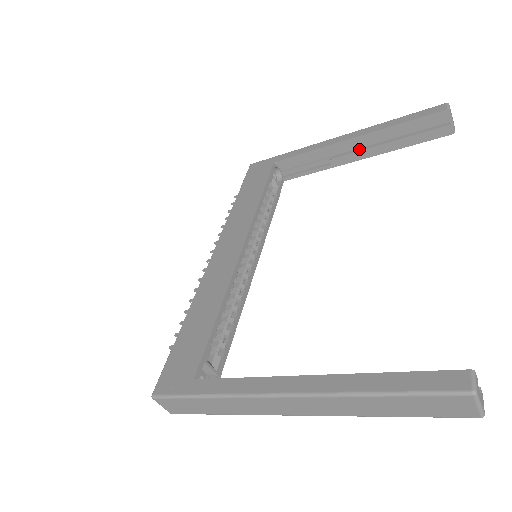
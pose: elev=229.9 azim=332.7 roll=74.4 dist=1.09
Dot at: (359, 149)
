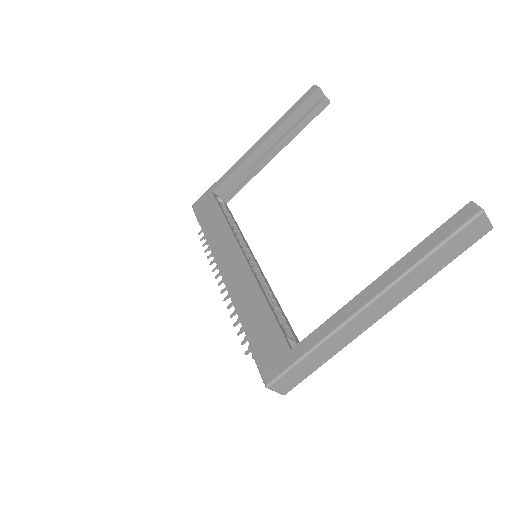
Dot at: (271, 148)
